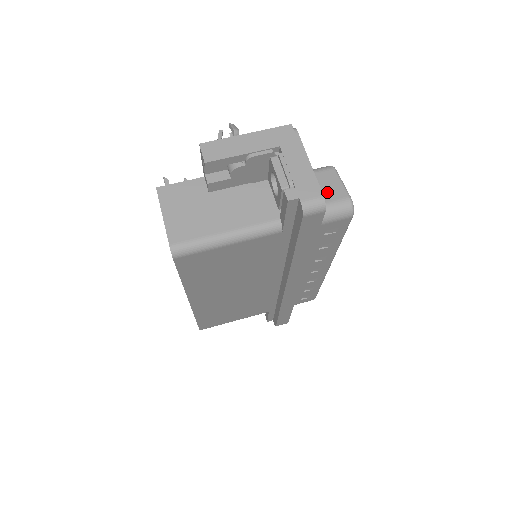
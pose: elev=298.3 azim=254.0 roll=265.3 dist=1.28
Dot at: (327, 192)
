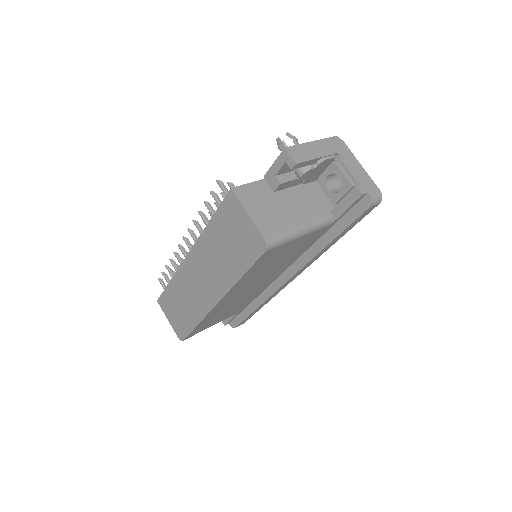
Dot at: occluded
